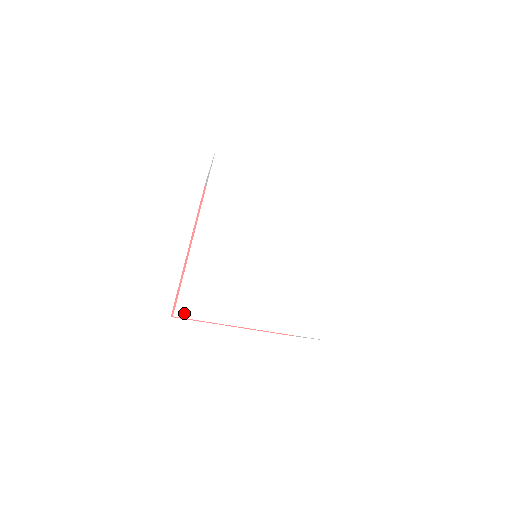
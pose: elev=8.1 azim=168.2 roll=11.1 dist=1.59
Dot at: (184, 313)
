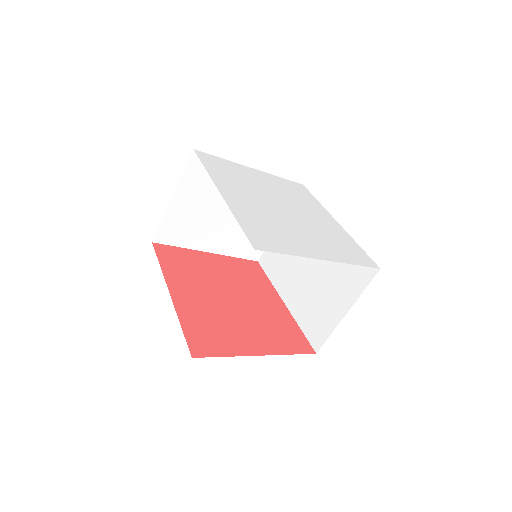
Dot at: (262, 247)
